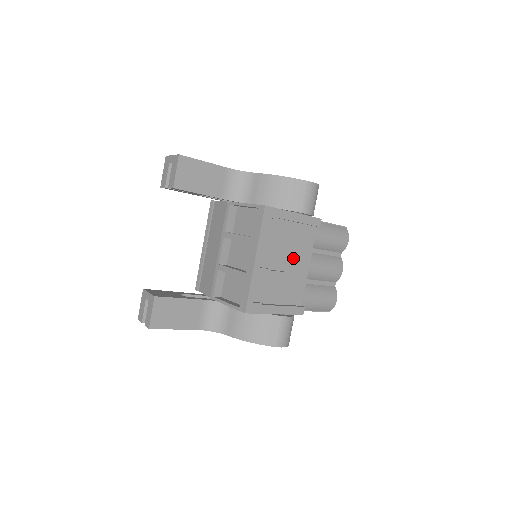
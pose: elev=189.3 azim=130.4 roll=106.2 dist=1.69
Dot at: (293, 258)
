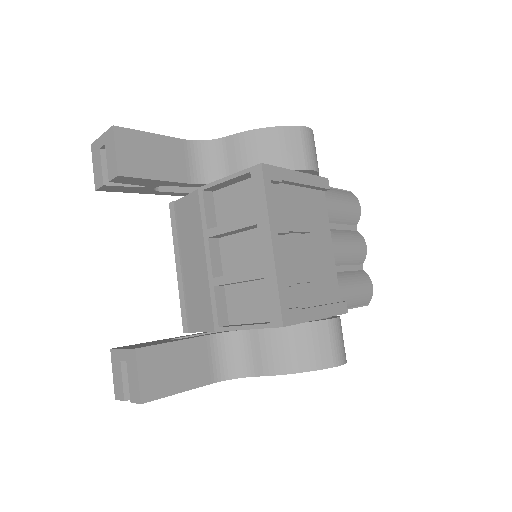
Dot at: (312, 237)
